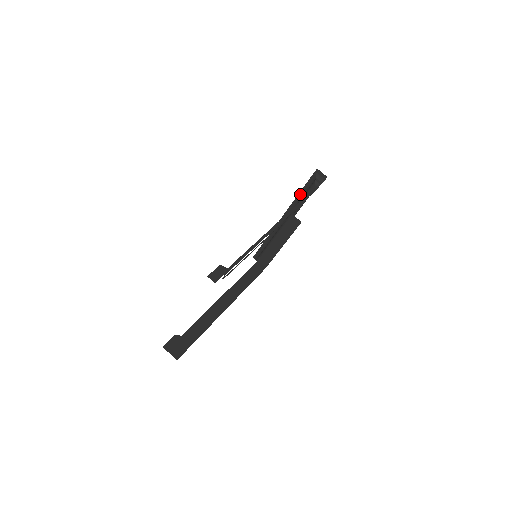
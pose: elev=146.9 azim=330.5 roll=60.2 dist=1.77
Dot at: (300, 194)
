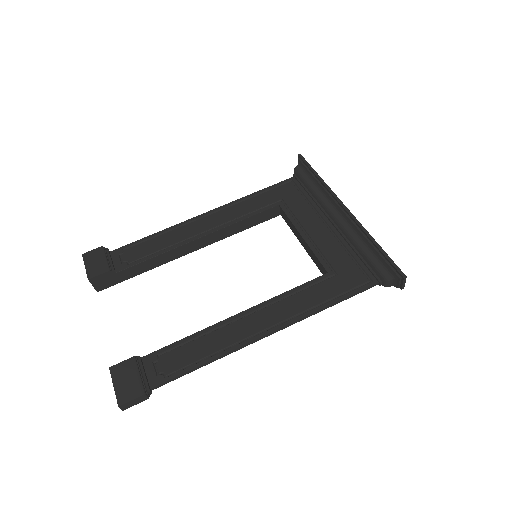
Dot at: (372, 246)
